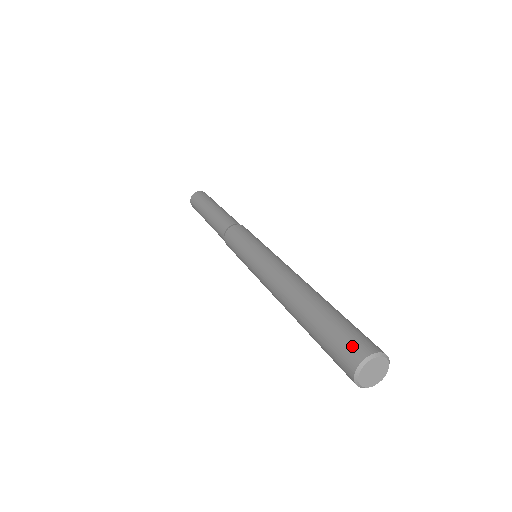
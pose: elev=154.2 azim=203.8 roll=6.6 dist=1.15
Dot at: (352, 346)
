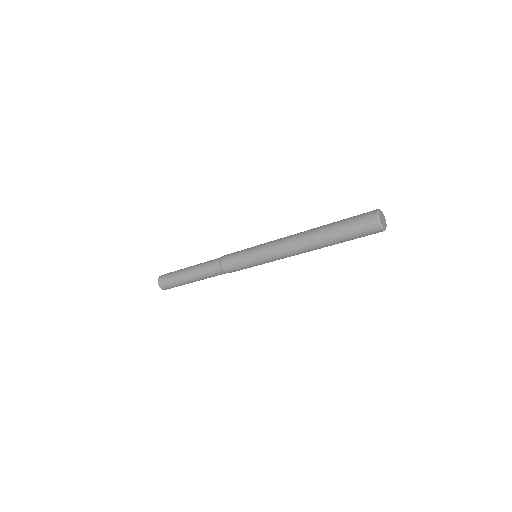
Dot at: (368, 212)
